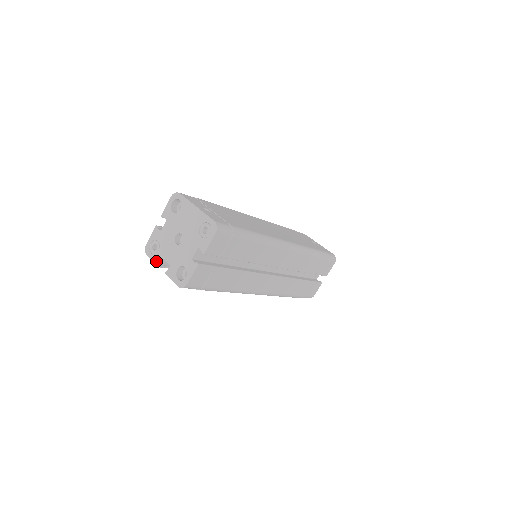
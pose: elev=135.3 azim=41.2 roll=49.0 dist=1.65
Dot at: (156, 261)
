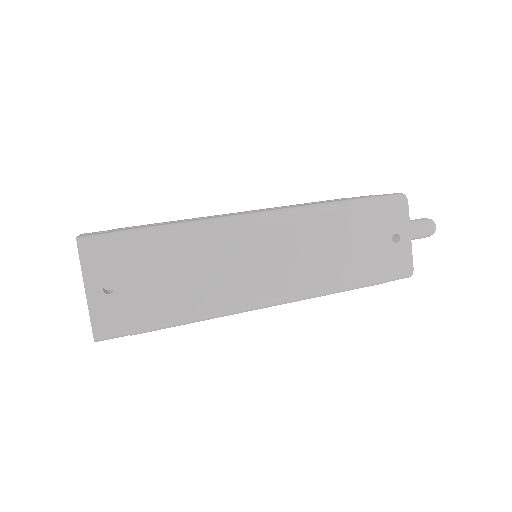
Dot at: occluded
